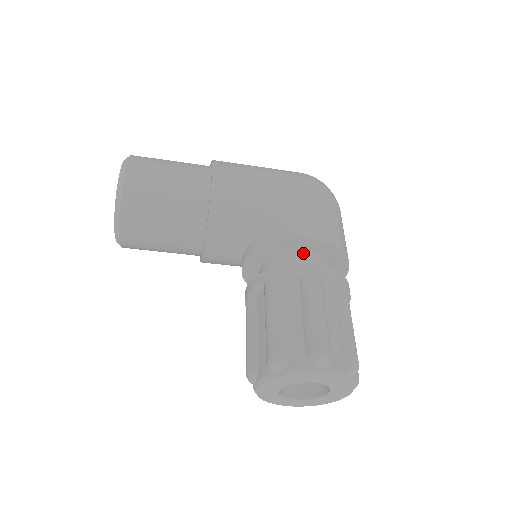
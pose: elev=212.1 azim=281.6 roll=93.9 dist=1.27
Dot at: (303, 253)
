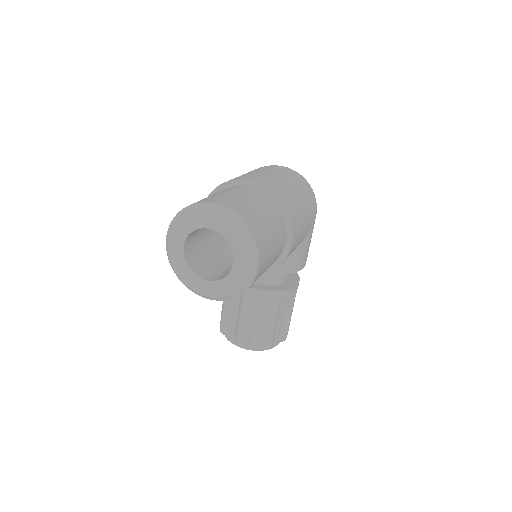
Dot at: occluded
